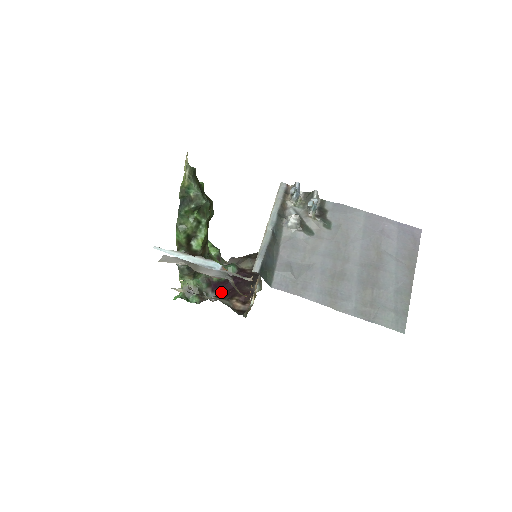
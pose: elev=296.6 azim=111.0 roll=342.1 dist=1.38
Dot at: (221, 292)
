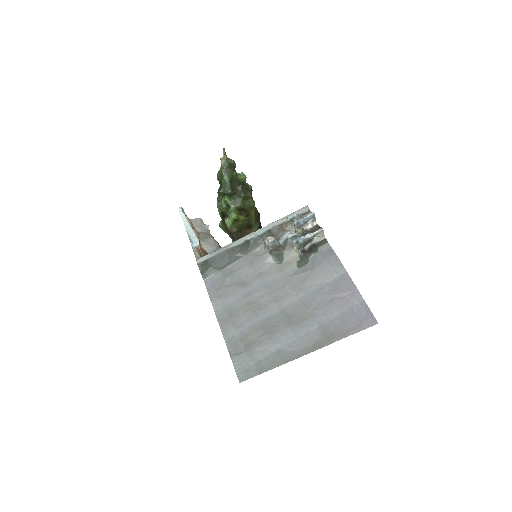
Dot at: occluded
